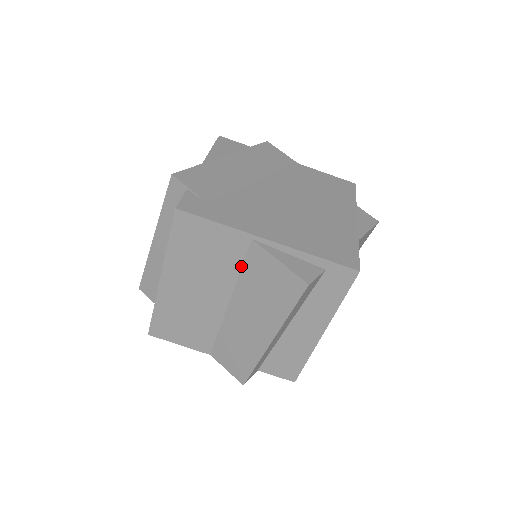
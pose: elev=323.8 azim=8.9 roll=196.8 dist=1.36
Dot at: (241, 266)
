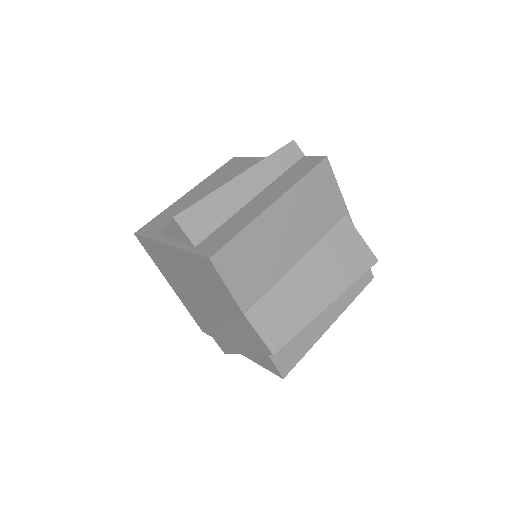
Dot at: (328, 231)
